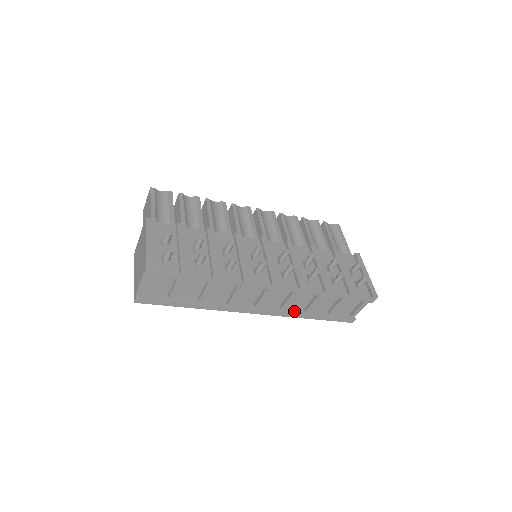
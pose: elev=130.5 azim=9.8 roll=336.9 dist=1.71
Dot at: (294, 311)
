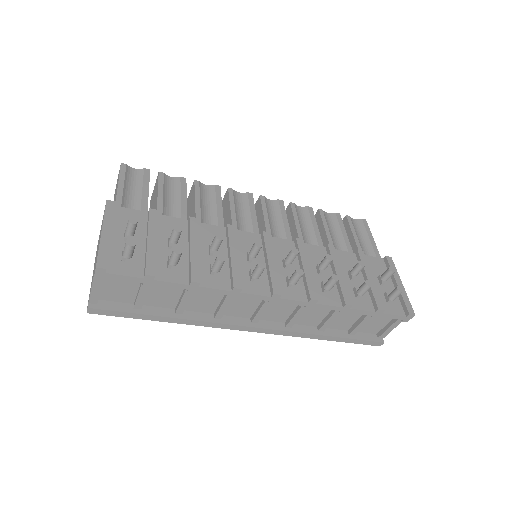
Dot at: (303, 329)
